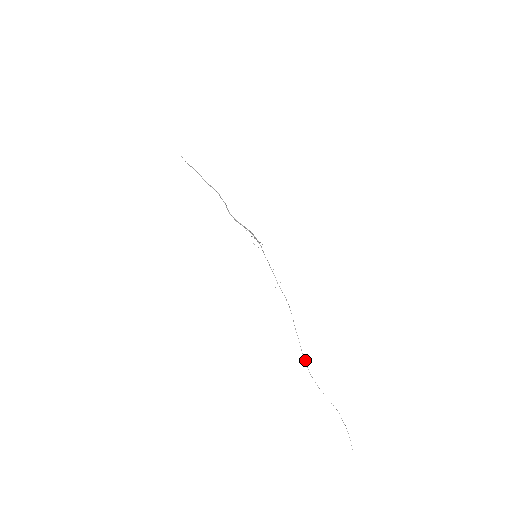
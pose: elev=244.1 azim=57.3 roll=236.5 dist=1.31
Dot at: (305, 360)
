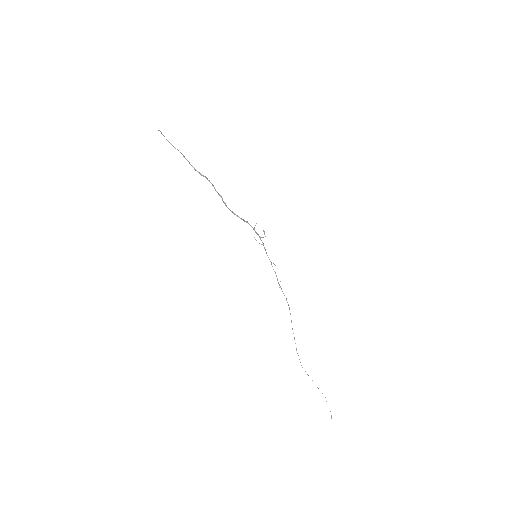
Dot at: occluded
